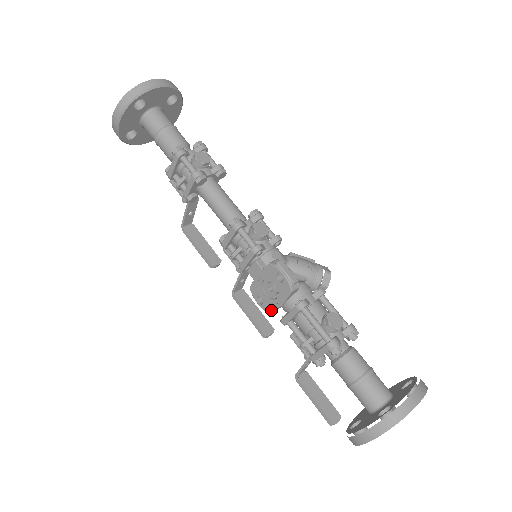
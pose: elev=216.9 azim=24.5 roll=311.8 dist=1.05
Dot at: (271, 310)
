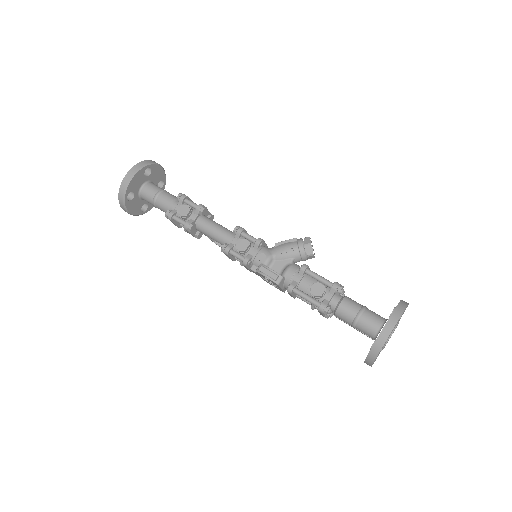
Dot at: (282, 291)
